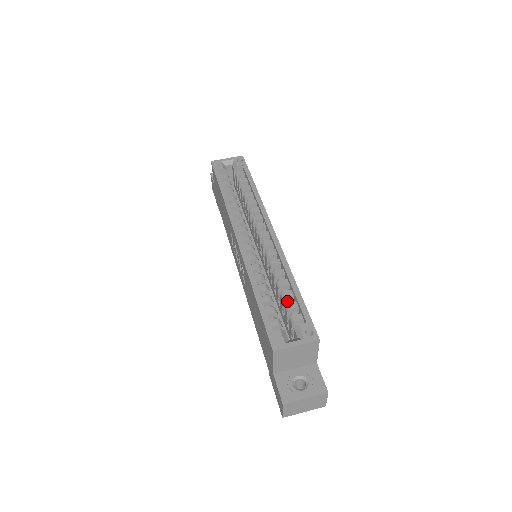
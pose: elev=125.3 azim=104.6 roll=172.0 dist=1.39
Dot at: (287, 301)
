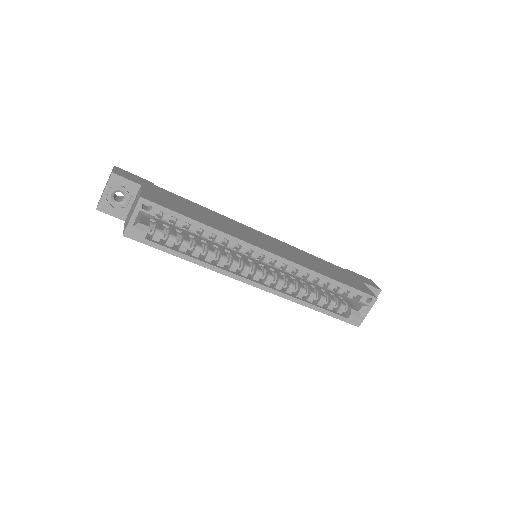
Dot at: (332, 288)
